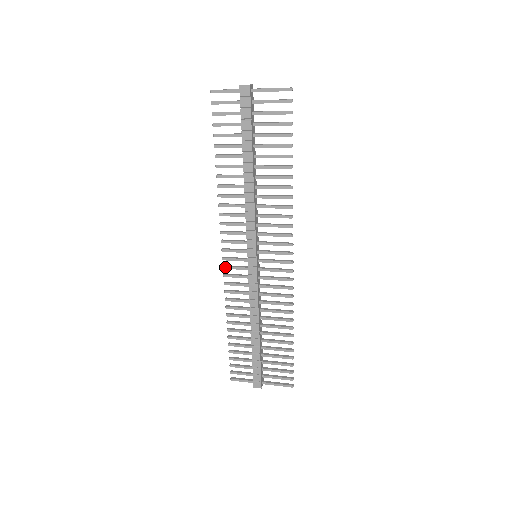
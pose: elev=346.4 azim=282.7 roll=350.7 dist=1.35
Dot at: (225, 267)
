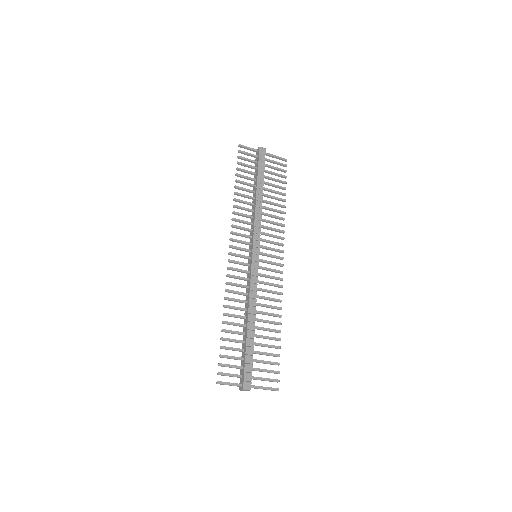
Dot at: (230, 260)
